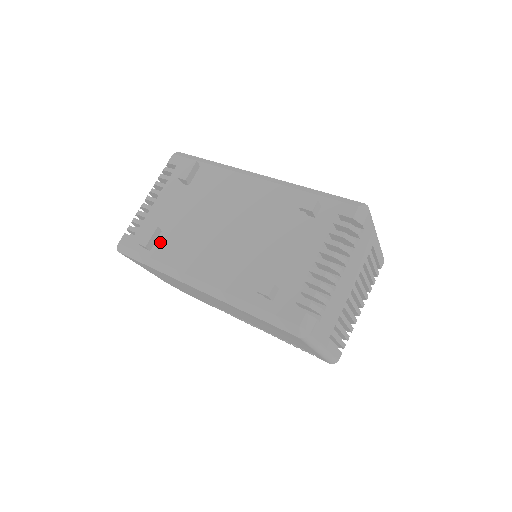
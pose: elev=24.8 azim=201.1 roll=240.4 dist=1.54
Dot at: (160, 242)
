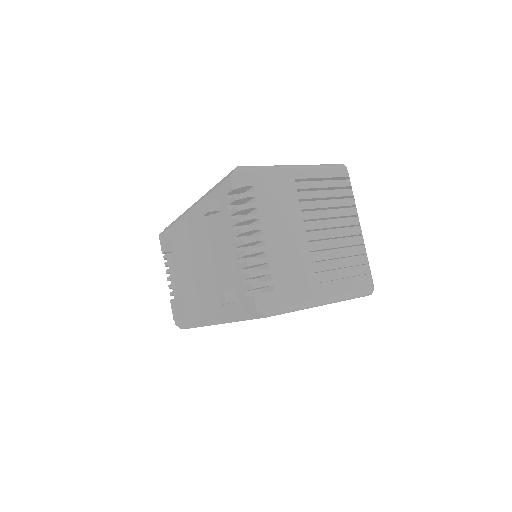
Dot at: (185, 307)
